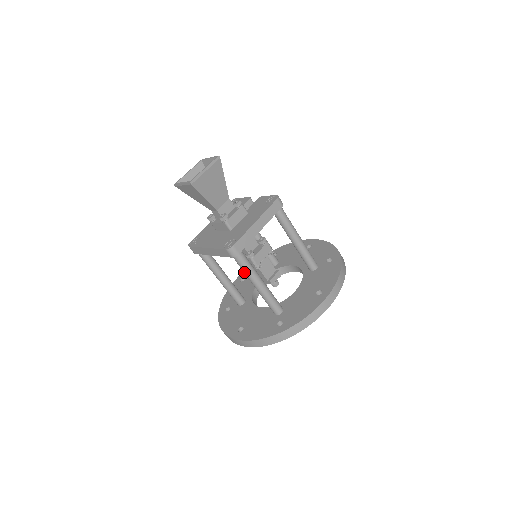
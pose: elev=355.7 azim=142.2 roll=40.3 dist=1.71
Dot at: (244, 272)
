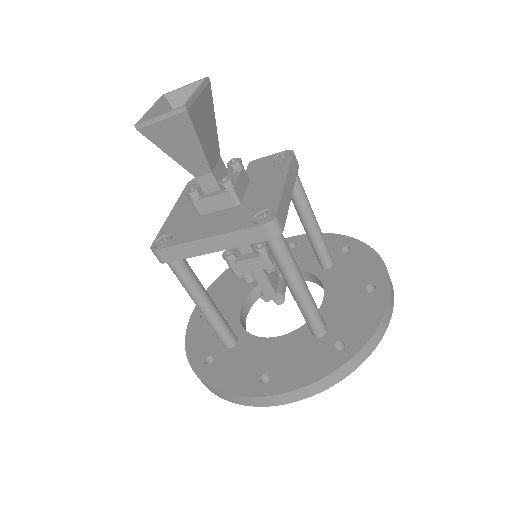
Dot at: (283, 267)
